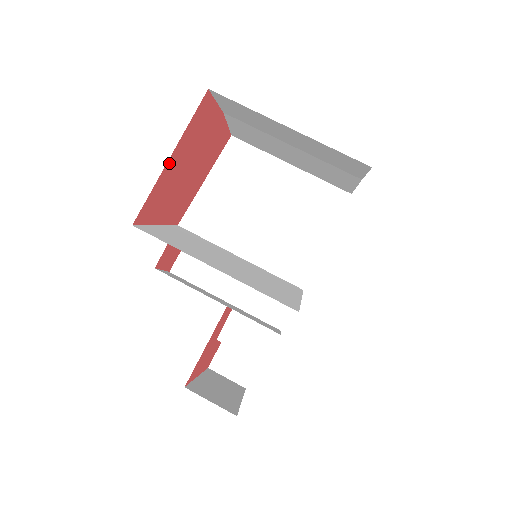
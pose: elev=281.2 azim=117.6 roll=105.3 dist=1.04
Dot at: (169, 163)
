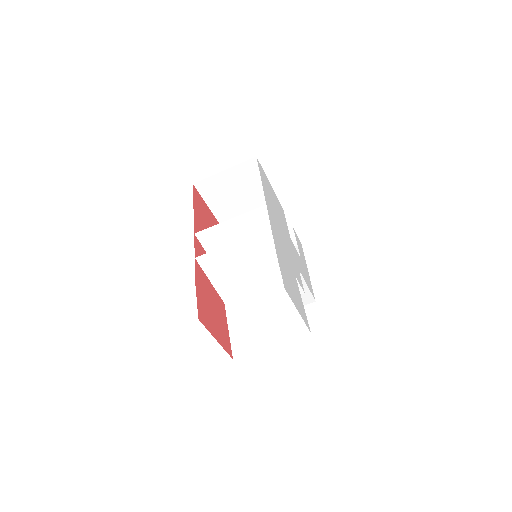
Dot at: (218, 340)
